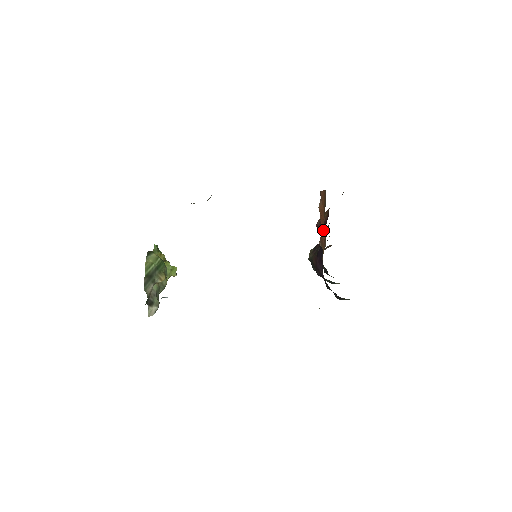
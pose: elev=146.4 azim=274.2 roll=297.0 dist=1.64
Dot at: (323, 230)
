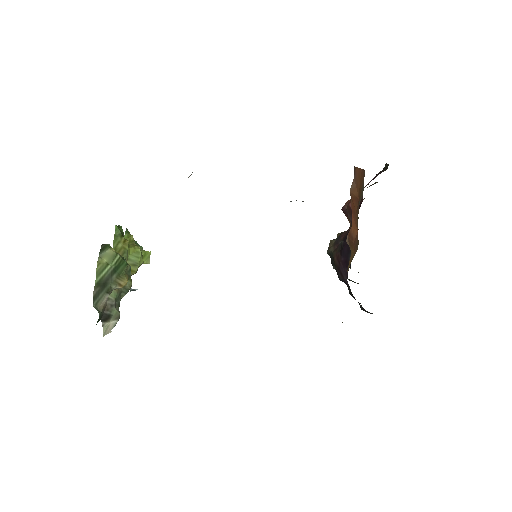
Dot at: (354, 225)
